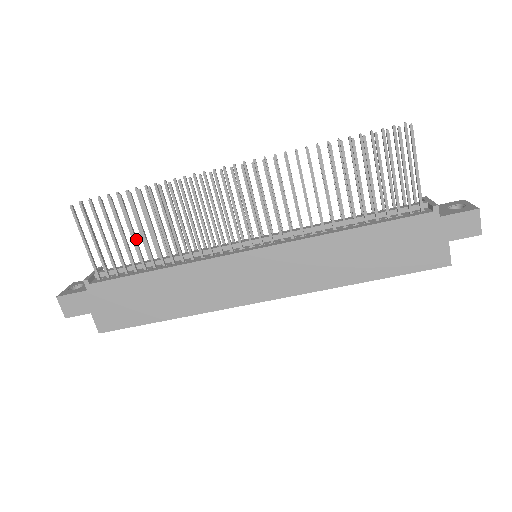
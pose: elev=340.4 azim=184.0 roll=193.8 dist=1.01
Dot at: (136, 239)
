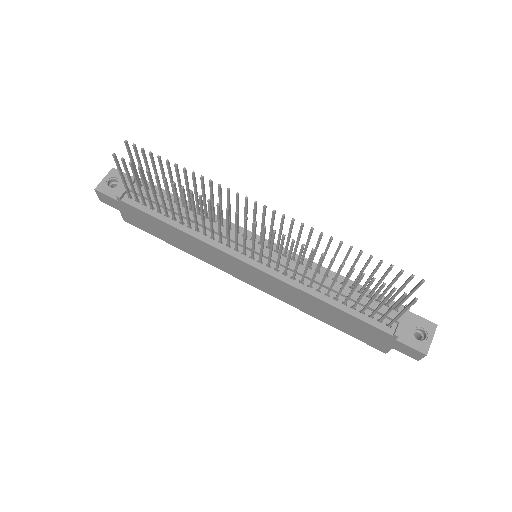
Dot at: (164, 200)
